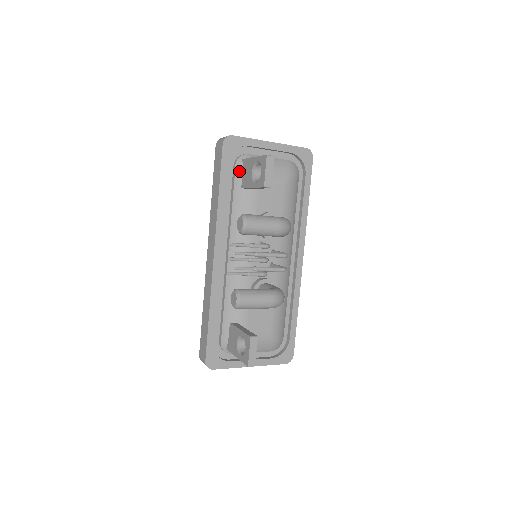
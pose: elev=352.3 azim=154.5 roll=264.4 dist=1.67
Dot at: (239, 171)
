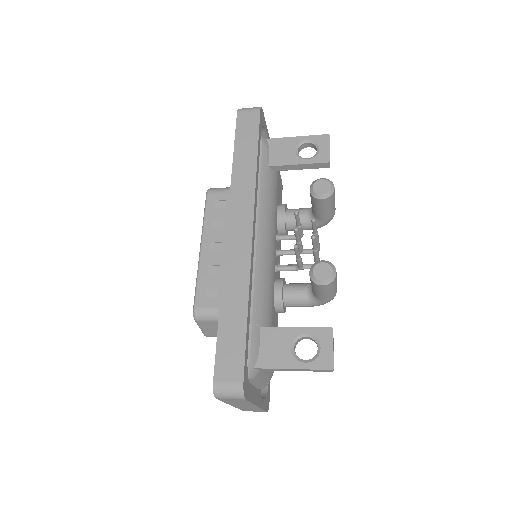
Dot at: (266, 148)
